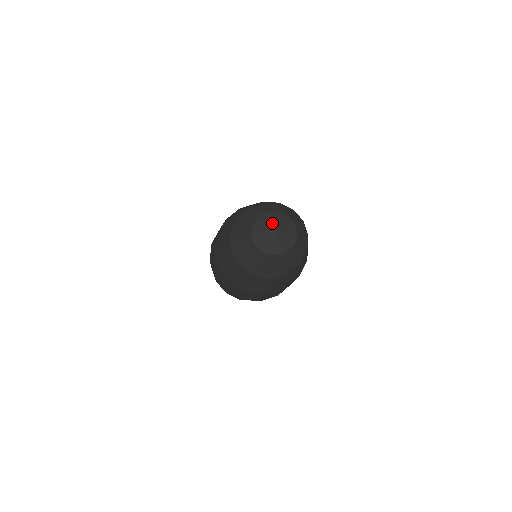
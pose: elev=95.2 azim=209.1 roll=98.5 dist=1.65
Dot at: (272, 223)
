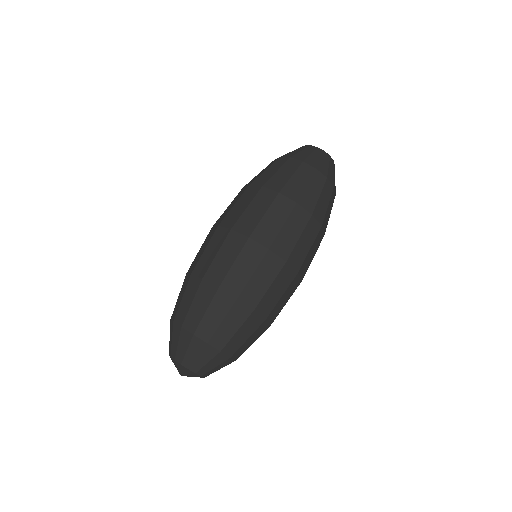
Dot at: (177, 369)
